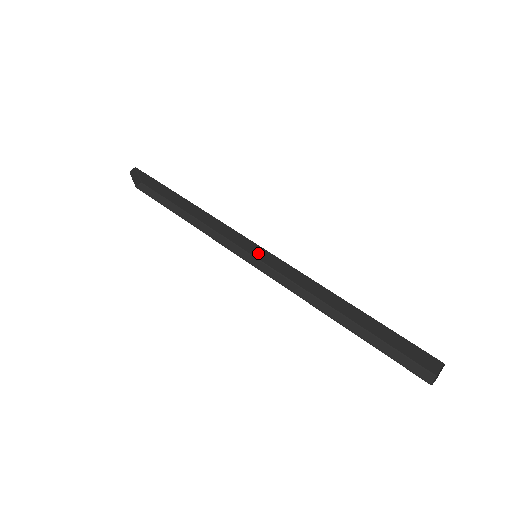
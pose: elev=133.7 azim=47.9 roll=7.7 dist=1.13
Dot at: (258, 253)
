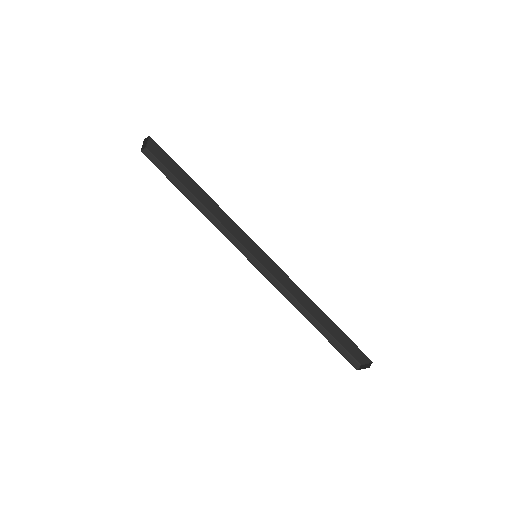
Dot at: (257, 253)
